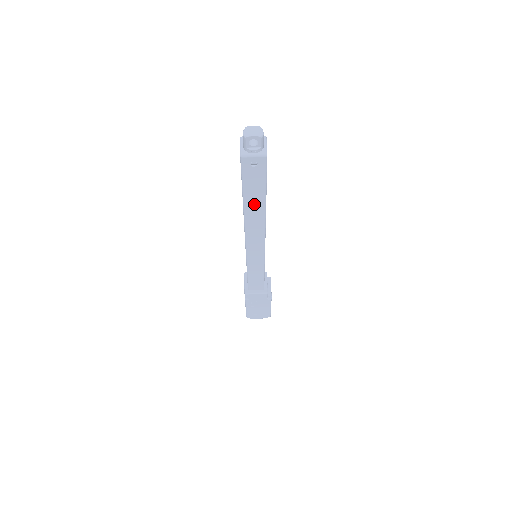
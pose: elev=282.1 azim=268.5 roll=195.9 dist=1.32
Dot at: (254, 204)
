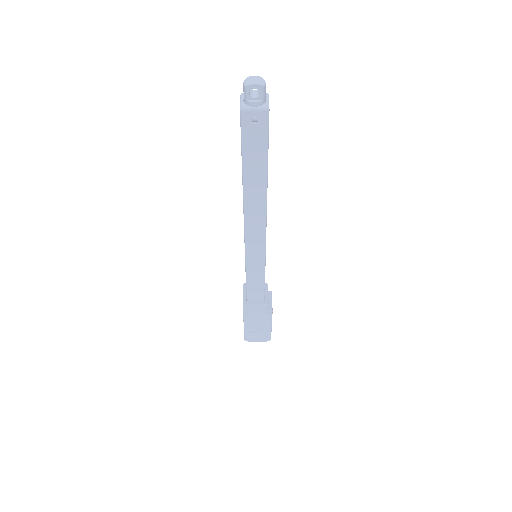
Dot at: (254, 178)
